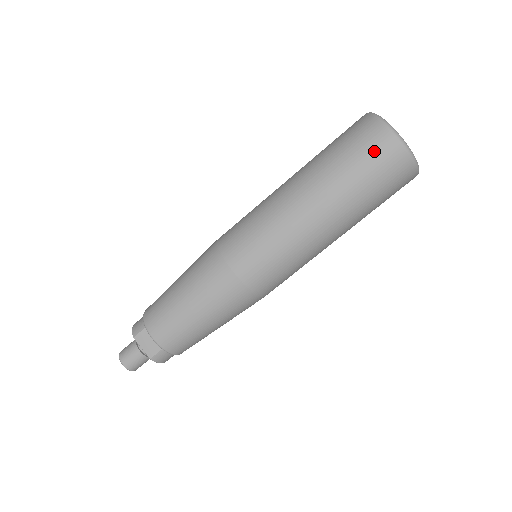
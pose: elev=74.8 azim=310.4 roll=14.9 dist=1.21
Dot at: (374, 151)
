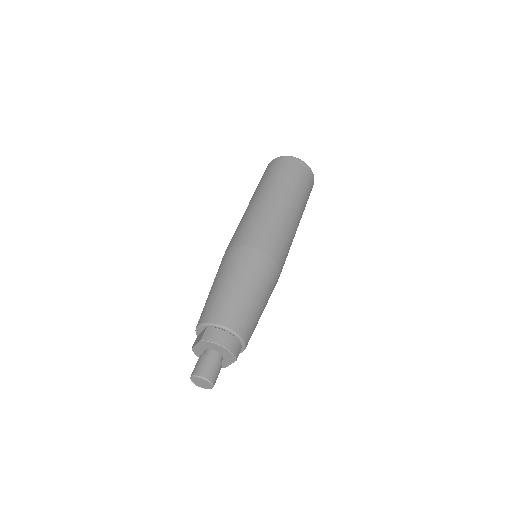
Dot at: occluded
